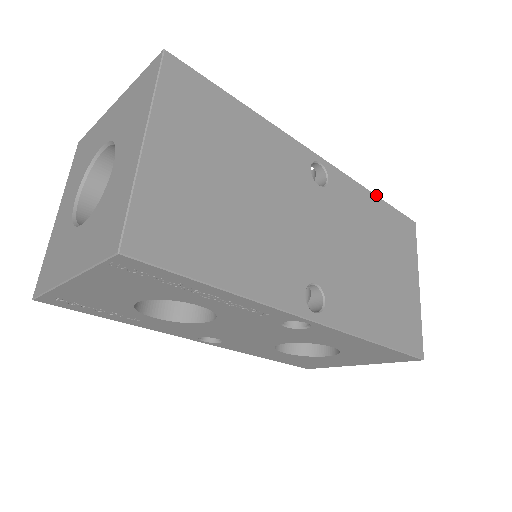
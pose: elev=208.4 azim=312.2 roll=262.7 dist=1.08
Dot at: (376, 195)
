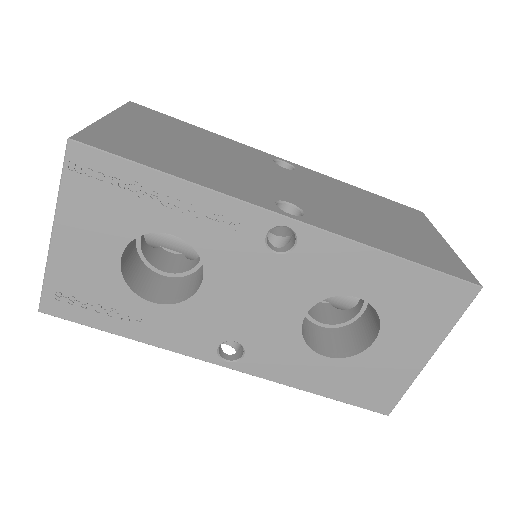
Dot at: (360, 188)
